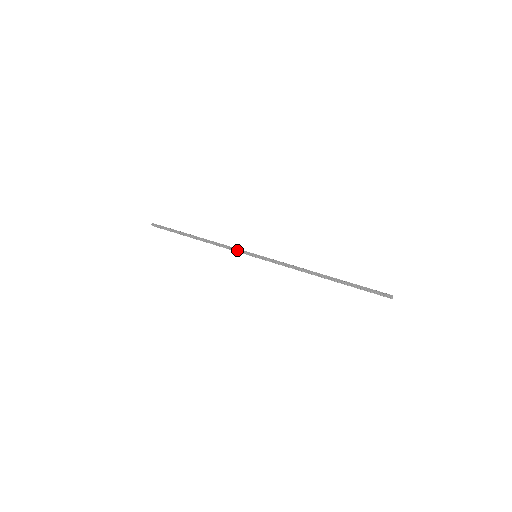
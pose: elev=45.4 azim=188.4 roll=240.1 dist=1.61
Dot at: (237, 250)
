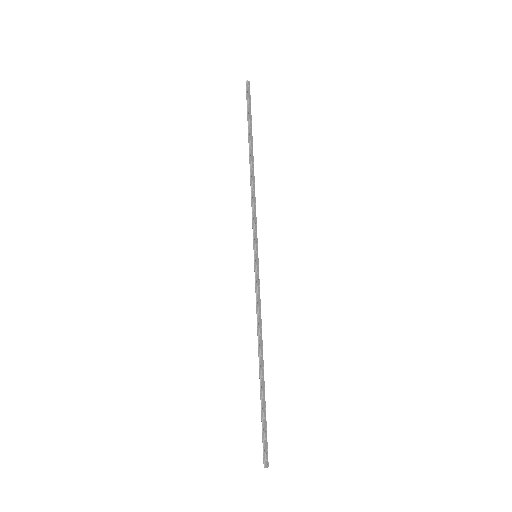
Dot at: (255, 226)
